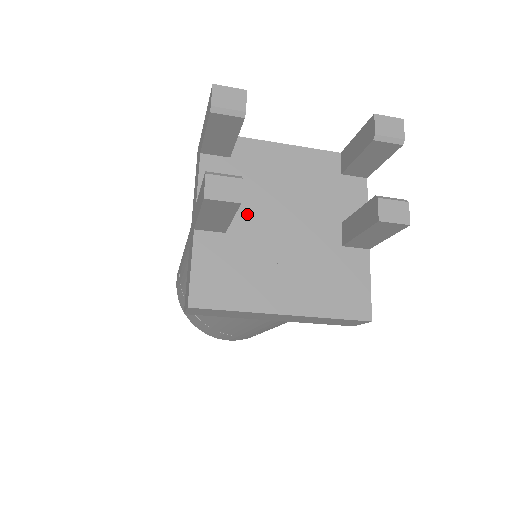
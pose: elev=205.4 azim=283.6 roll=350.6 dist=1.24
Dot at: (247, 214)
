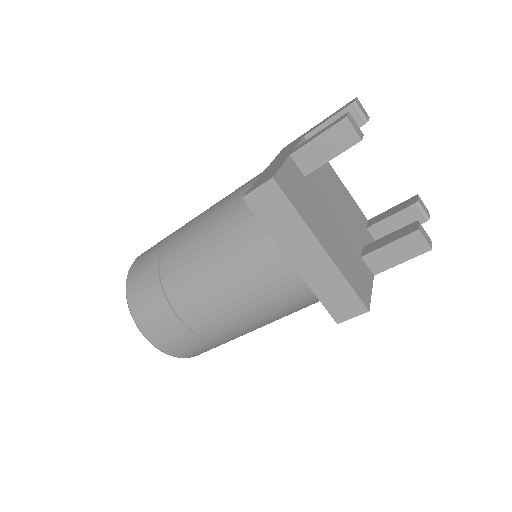
Dot at: (318, 184)
